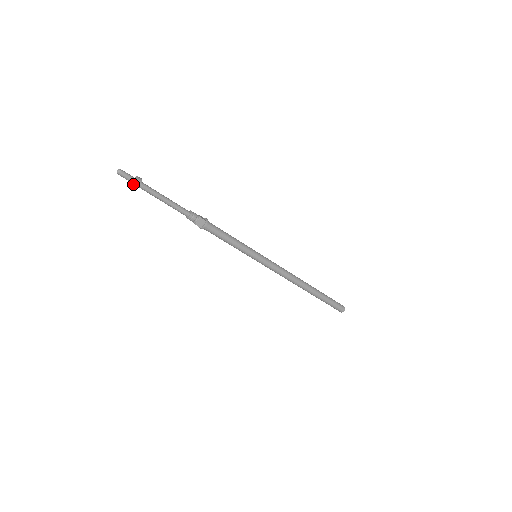
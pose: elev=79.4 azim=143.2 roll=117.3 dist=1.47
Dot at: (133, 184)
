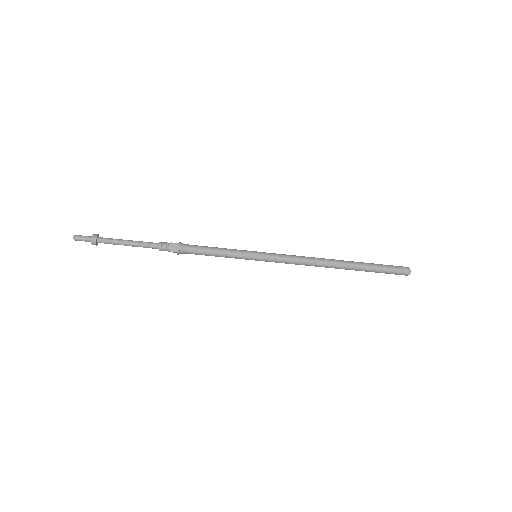
Dot at: (91, 242)
